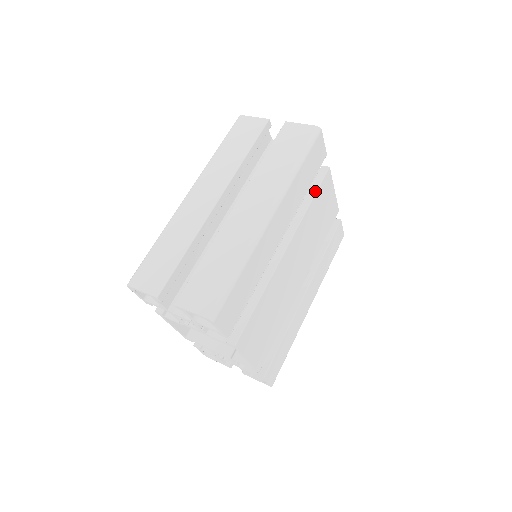
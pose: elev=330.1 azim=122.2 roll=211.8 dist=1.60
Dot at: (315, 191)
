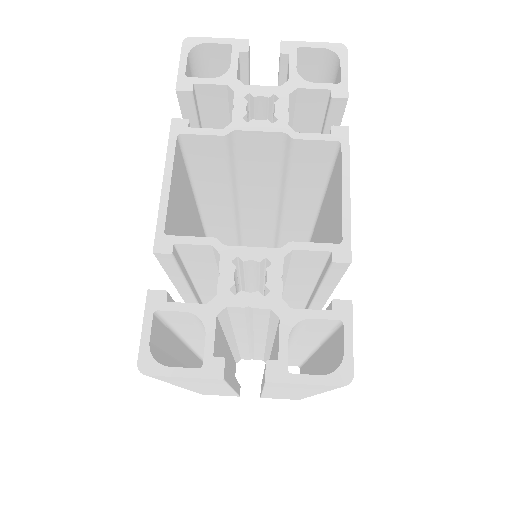
Dot at: (336, 284)
